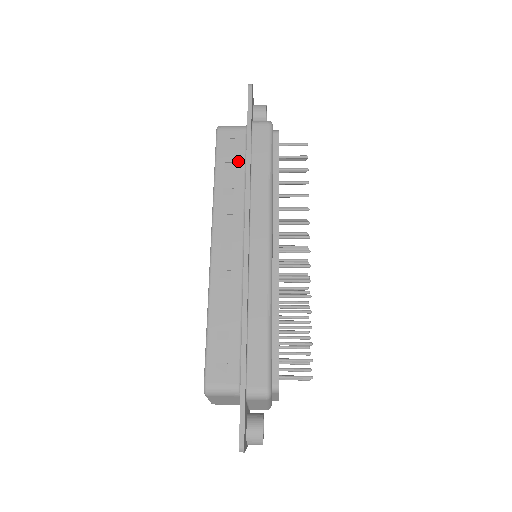
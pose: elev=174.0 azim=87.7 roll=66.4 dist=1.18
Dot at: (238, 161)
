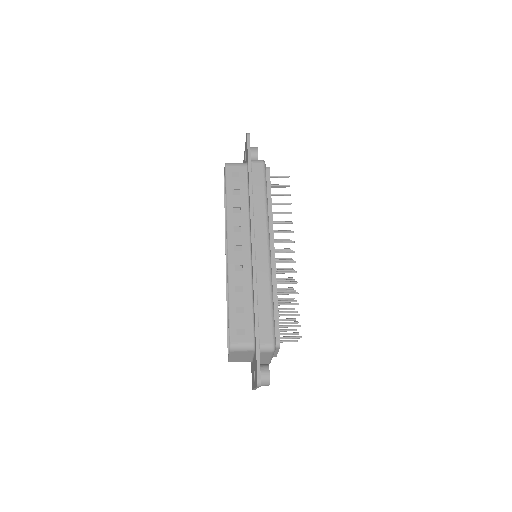
Dot at: (242, 188)
